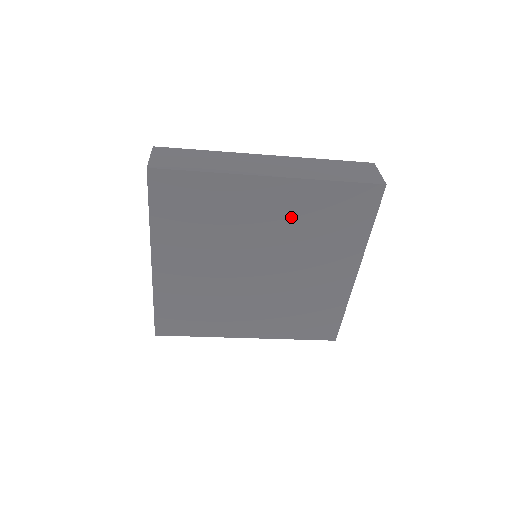
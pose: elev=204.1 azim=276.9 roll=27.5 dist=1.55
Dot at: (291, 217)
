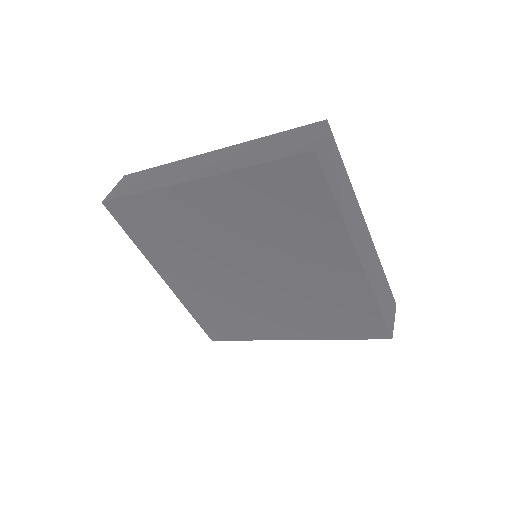
Dot at: (241, 215)
